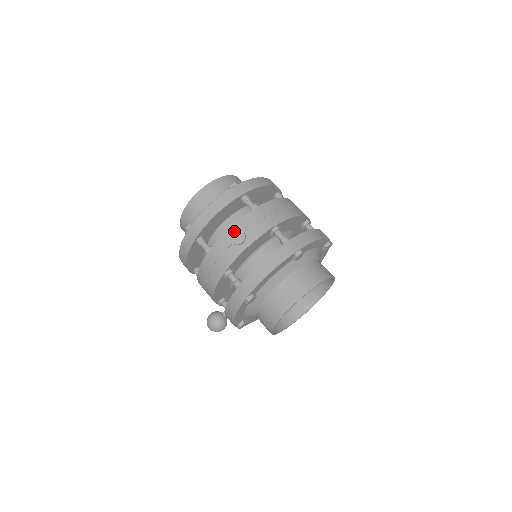
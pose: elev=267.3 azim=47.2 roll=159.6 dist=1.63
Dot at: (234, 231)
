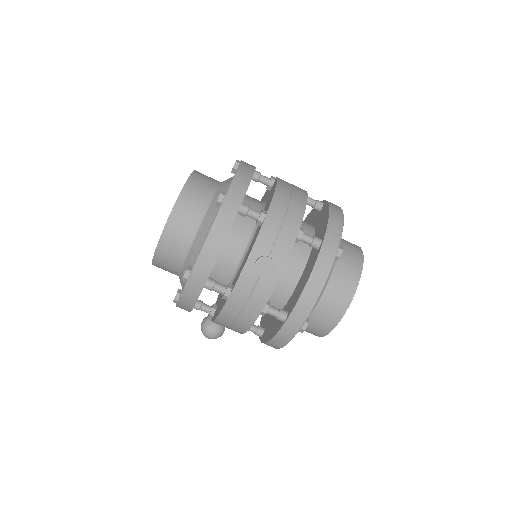
Dot at: (257, 261)
